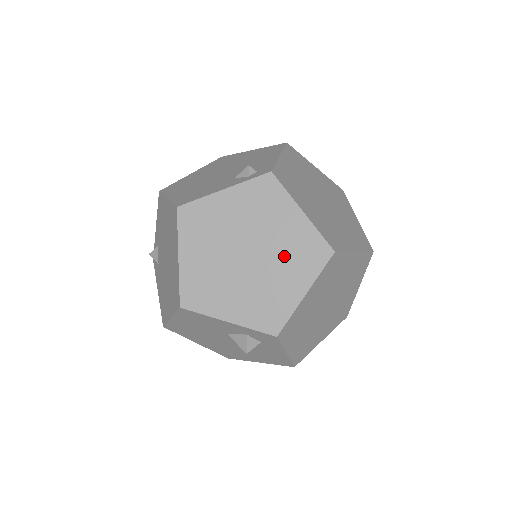
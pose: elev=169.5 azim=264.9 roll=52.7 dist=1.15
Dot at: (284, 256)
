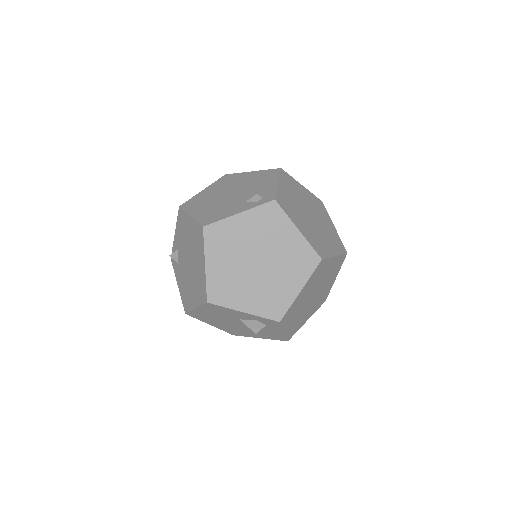
Dot at: (285, 263)
